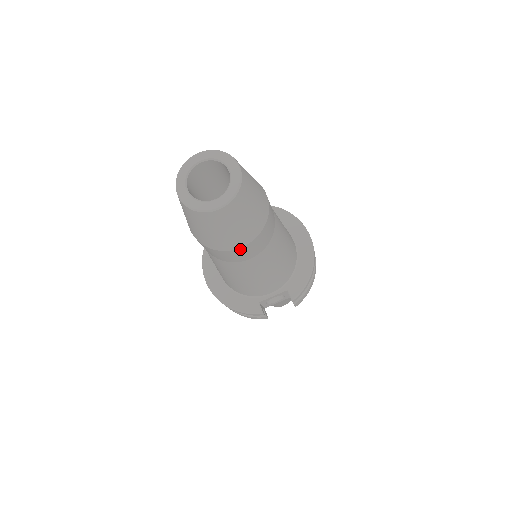
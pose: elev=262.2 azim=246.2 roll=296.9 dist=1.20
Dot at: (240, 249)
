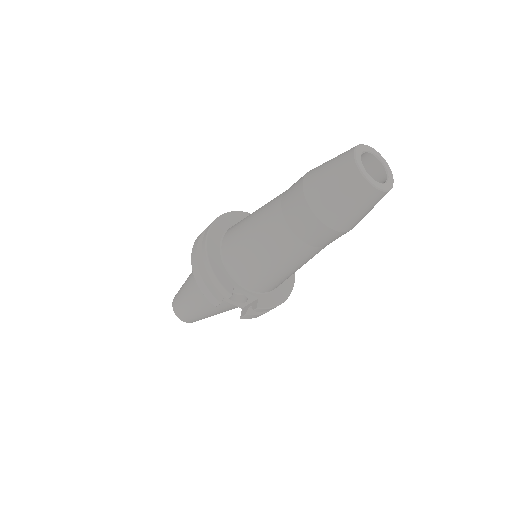
Dot at: (324, 227)
